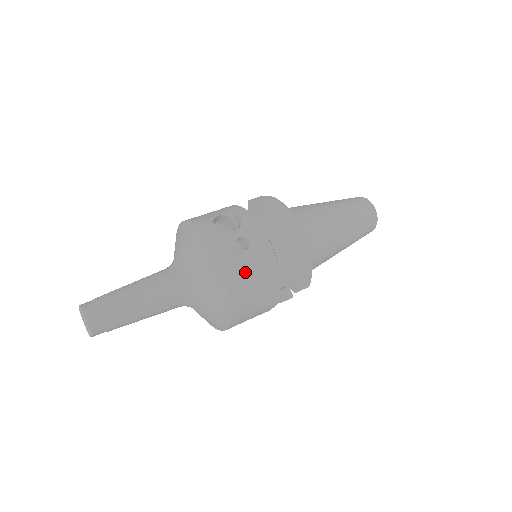
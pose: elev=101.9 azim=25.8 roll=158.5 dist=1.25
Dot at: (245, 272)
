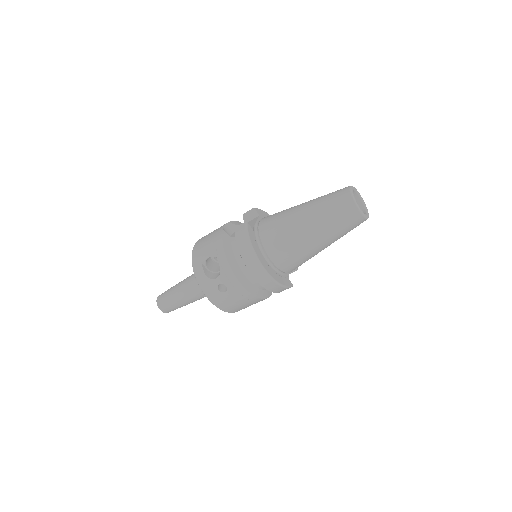
Dot at: (230, 303)
